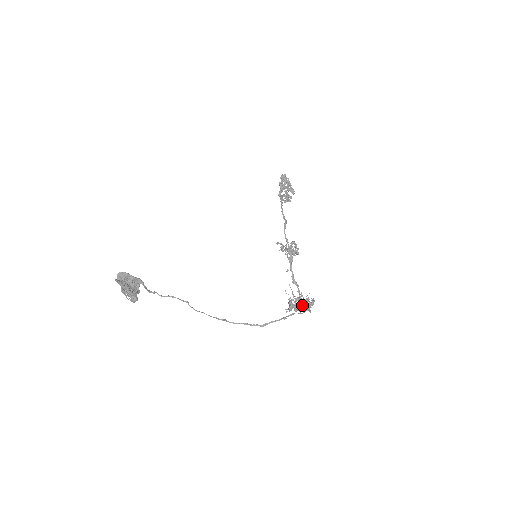
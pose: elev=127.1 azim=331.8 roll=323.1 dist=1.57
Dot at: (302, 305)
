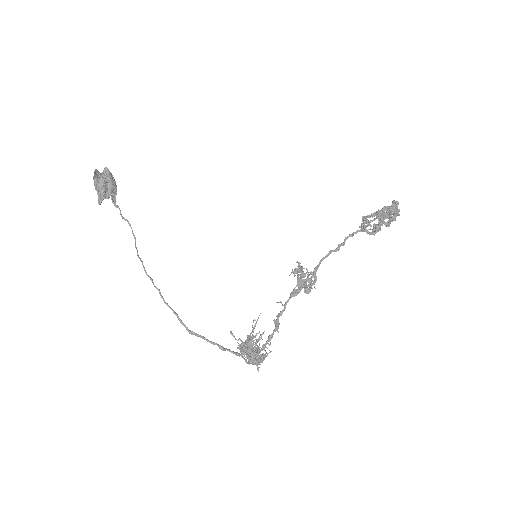
Dot at: (245, 347)
